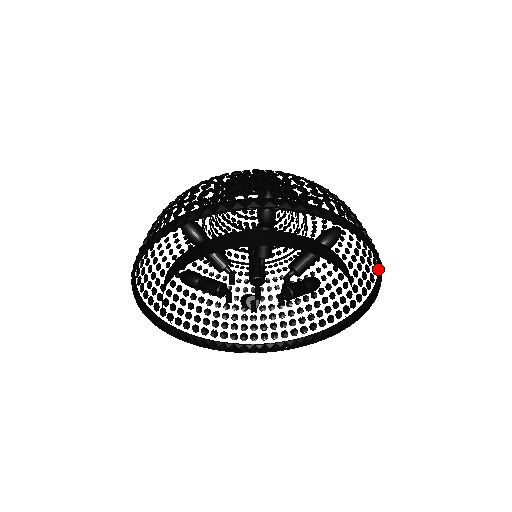
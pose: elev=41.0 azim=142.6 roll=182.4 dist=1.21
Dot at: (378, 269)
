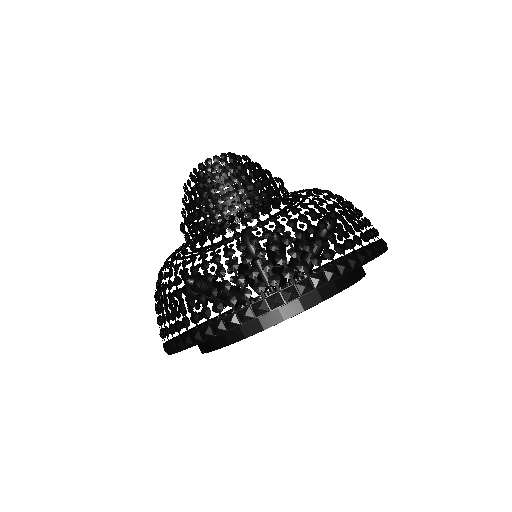
Dot at: (331, 267)
